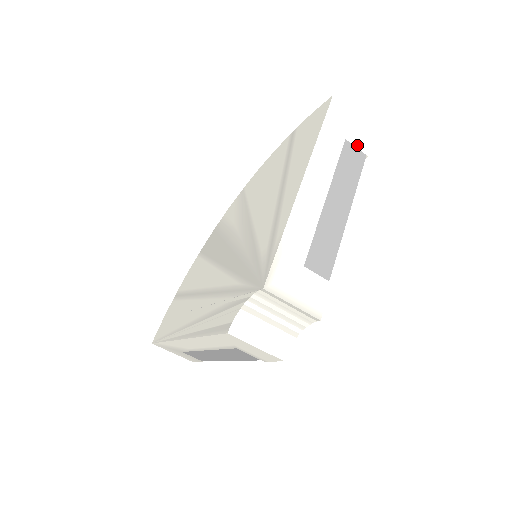
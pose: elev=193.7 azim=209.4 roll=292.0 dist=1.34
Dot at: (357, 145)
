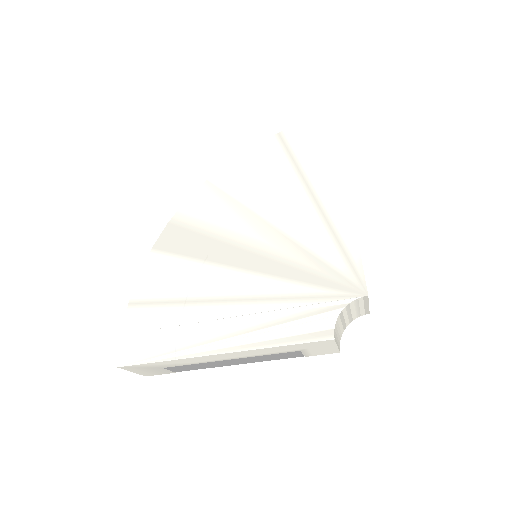
Dot at: occluded
